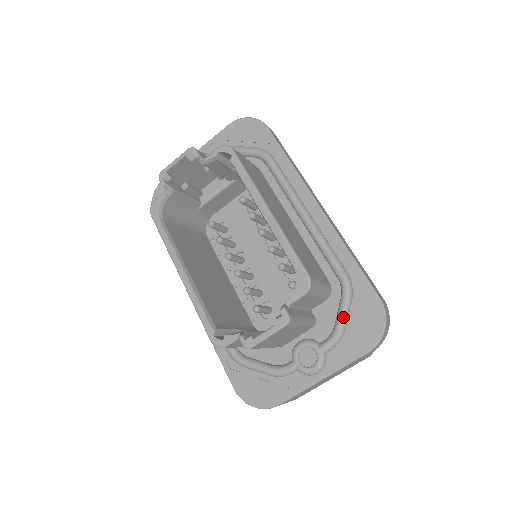
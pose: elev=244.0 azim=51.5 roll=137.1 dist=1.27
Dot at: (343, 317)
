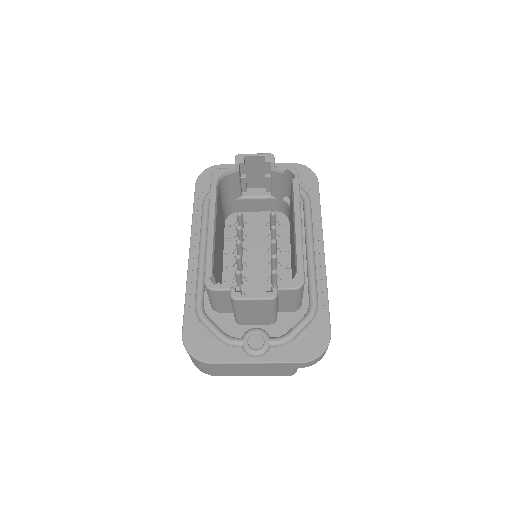
Dot at: (299, 329)
